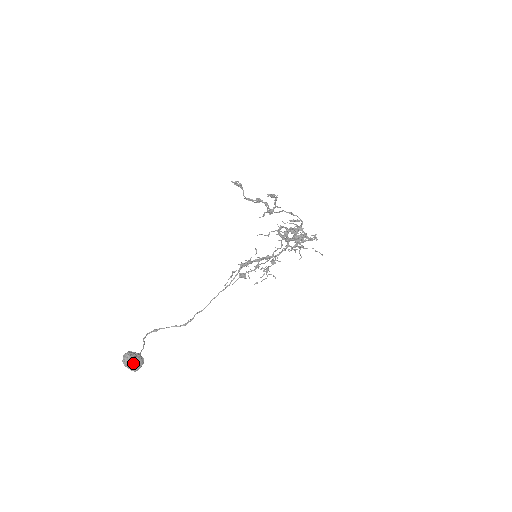
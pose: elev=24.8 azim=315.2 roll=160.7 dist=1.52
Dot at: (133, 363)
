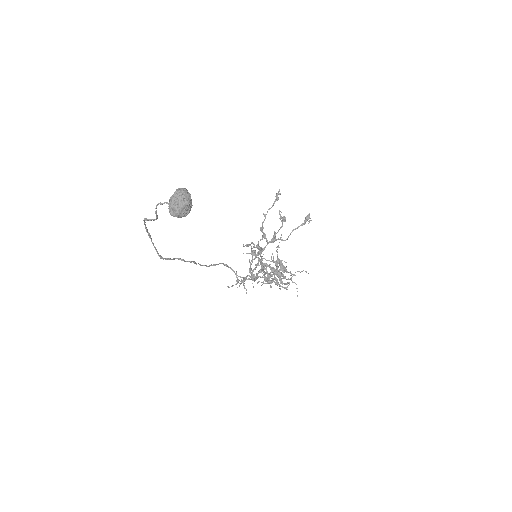
Dot at: (189, 201)
